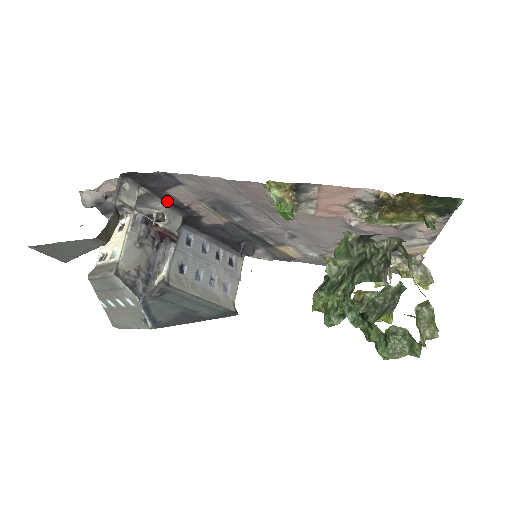
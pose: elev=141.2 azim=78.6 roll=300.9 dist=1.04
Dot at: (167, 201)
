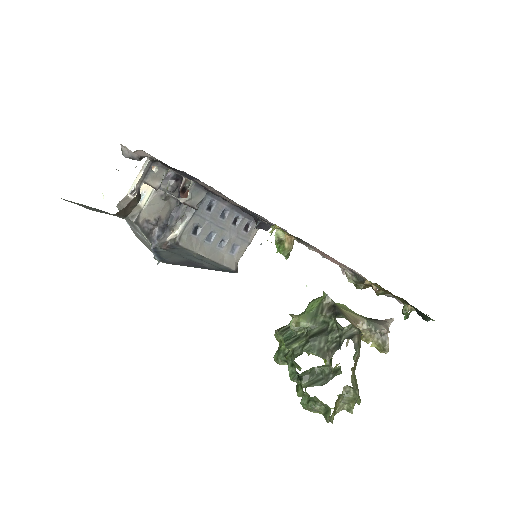
Dot at: occluded
